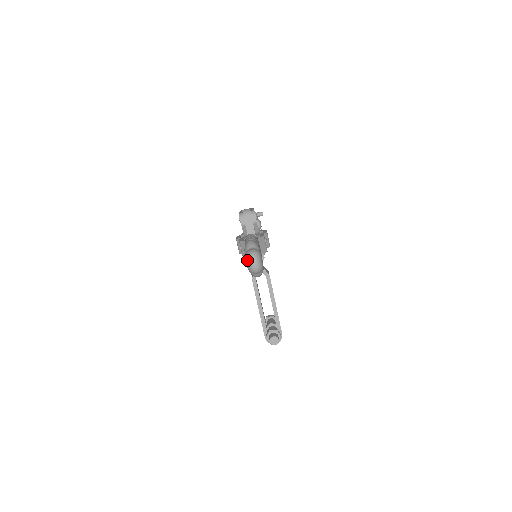
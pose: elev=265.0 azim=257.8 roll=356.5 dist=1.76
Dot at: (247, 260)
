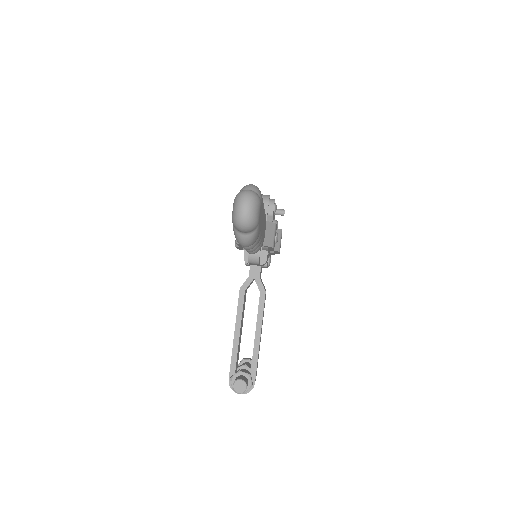
Dot at: (235, 201)
